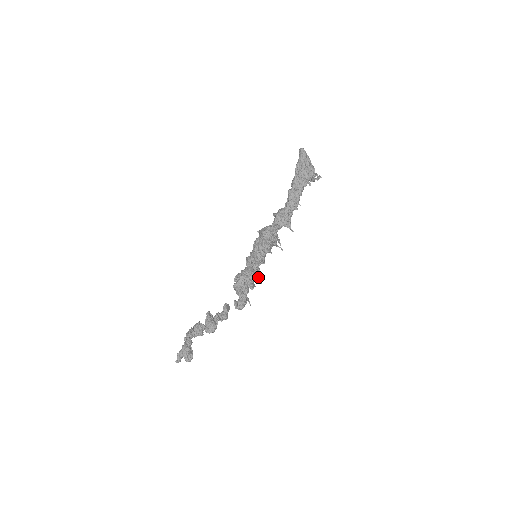
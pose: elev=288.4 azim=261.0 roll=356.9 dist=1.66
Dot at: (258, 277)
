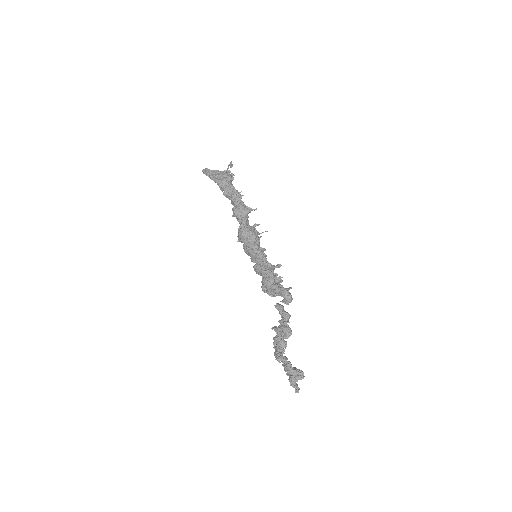
Dot at: (274, 266)
